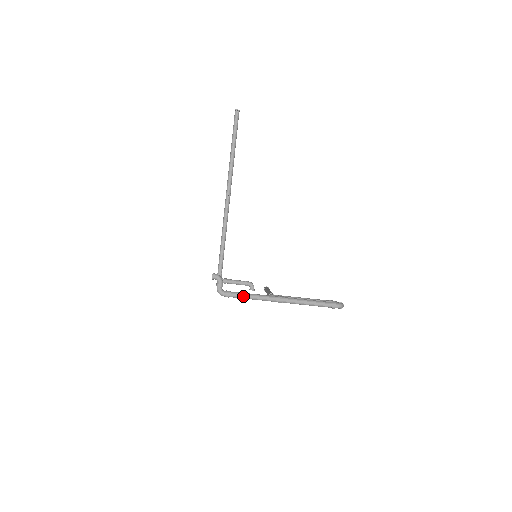
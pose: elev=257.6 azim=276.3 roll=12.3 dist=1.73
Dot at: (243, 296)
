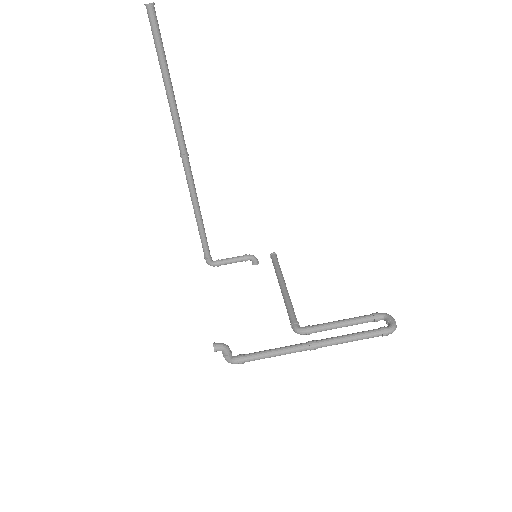
Dot at: (262, 358)
